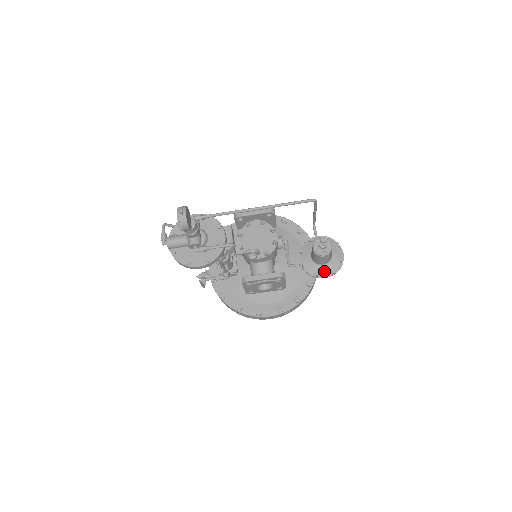
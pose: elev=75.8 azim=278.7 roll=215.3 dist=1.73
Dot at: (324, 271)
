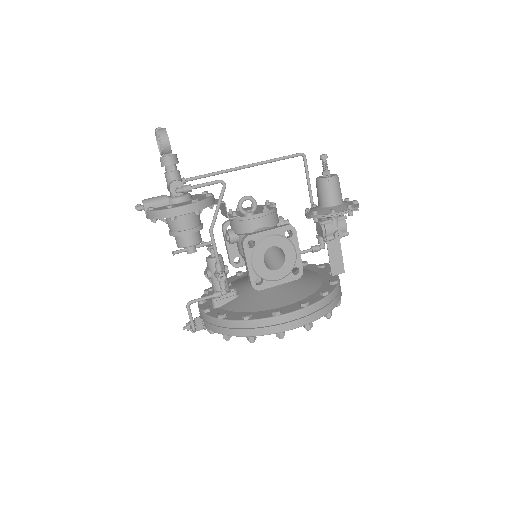
Dot at: (340, 209)
